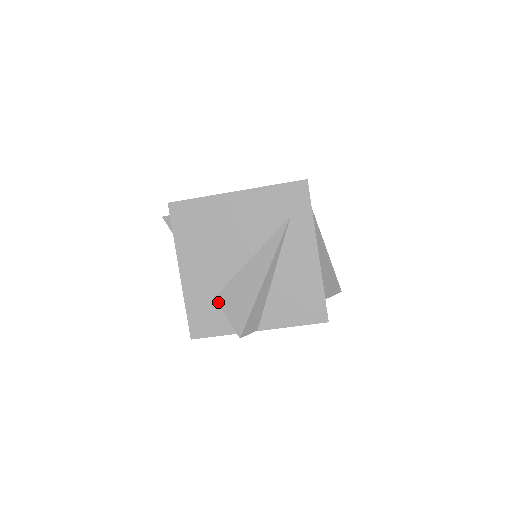
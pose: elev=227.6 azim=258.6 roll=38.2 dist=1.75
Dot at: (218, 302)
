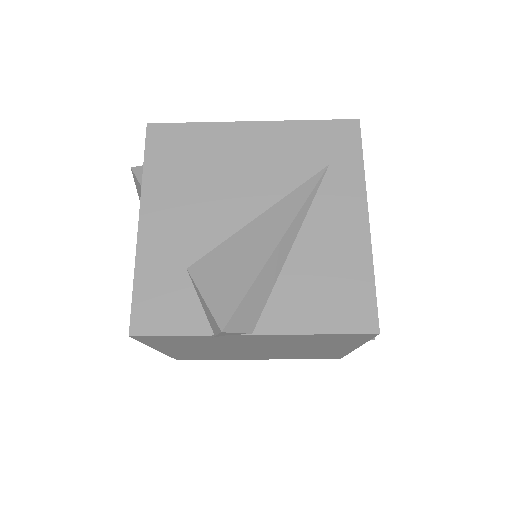
Dot at: (192, 275)
